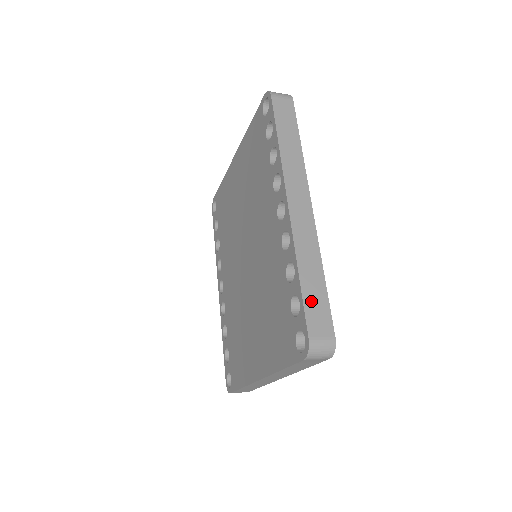
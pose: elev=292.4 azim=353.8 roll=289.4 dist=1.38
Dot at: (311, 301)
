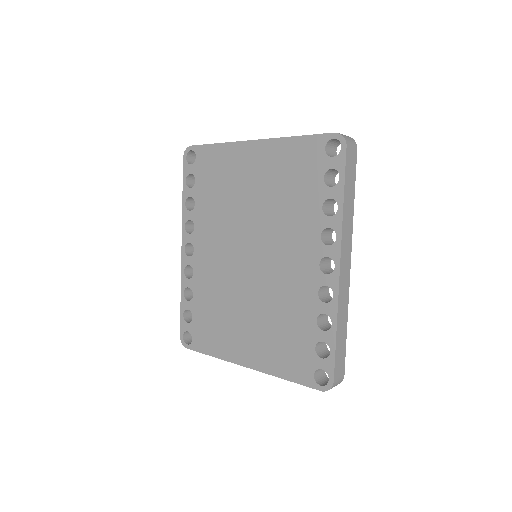
Dot at: (339, 352)
